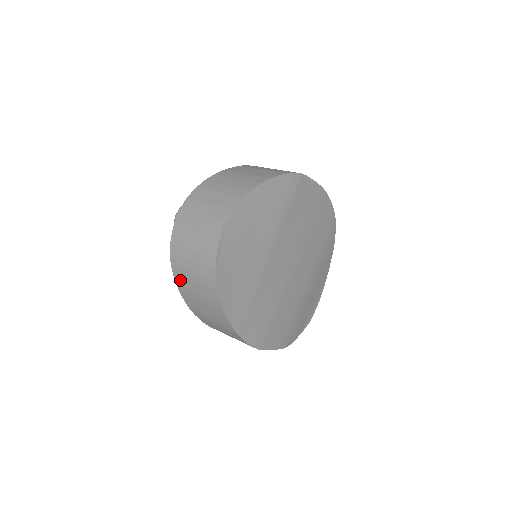
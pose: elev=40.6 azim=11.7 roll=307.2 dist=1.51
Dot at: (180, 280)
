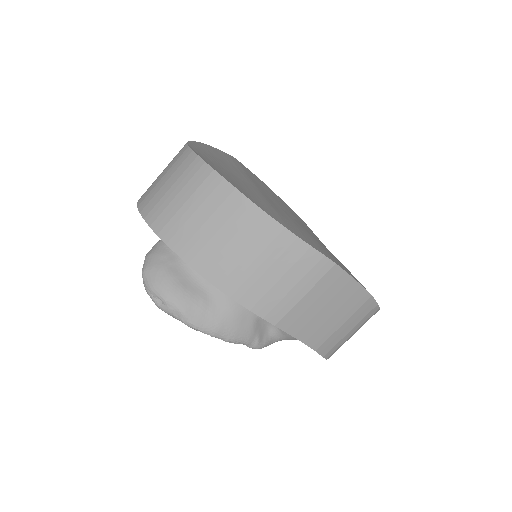
Dot at: (179, 239)
